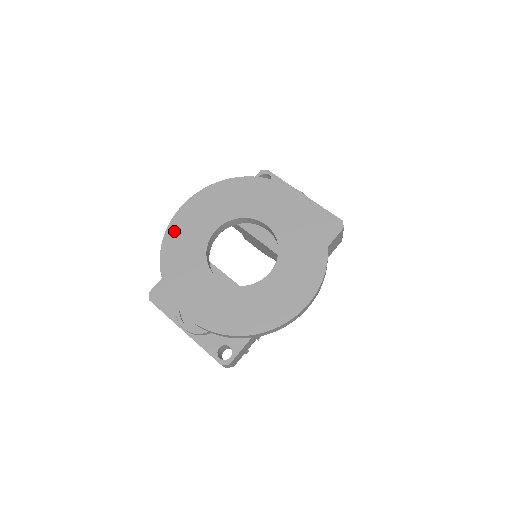
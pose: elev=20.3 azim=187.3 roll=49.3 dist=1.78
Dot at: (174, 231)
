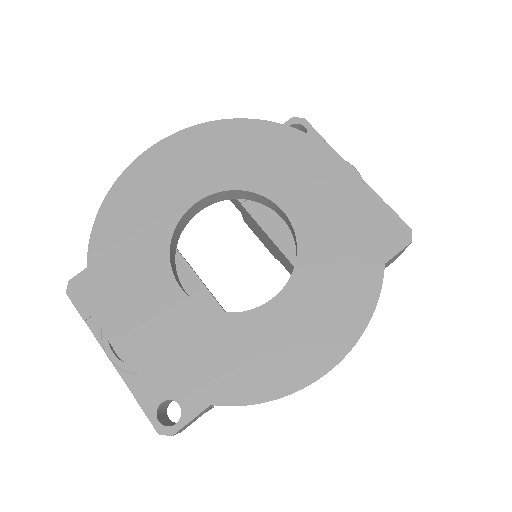
Dot at: (126, 189)
